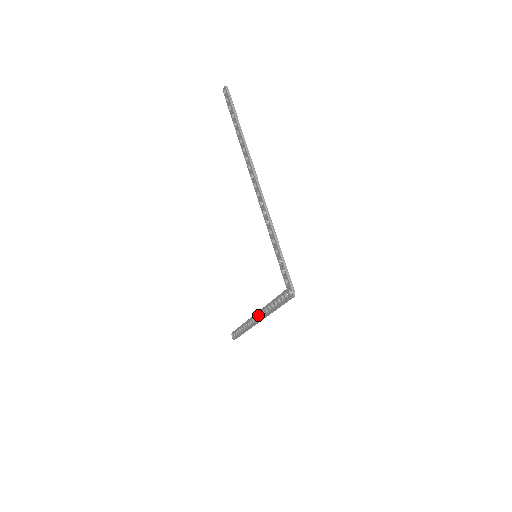
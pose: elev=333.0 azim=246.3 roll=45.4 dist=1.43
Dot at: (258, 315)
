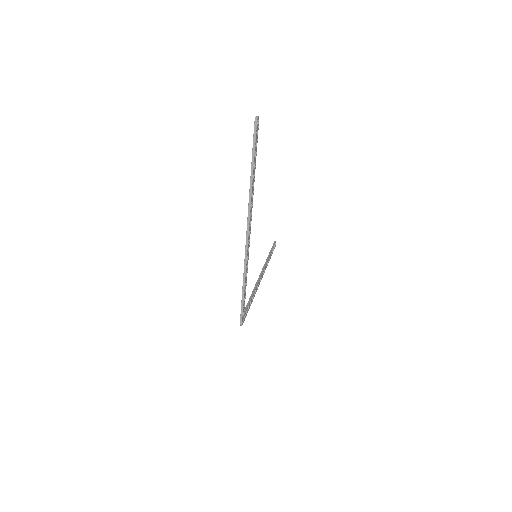
Dot at: (260, 277)
